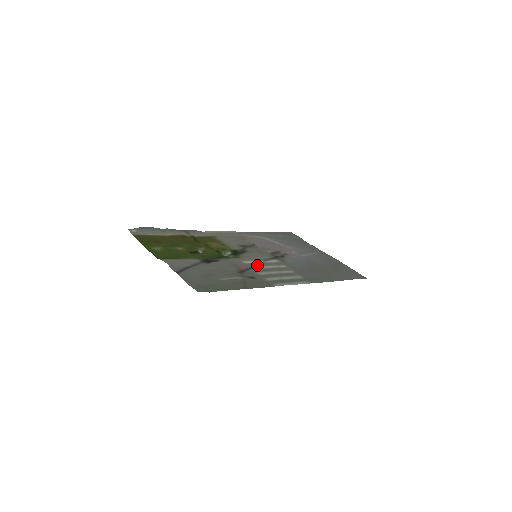
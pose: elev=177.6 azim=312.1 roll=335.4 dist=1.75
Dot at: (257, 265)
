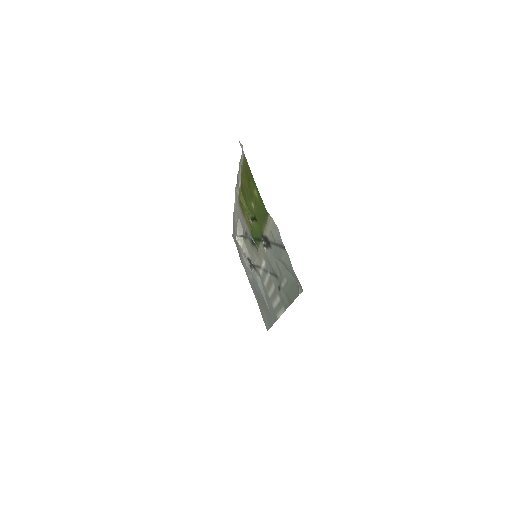
Dot at: (266, 271)
